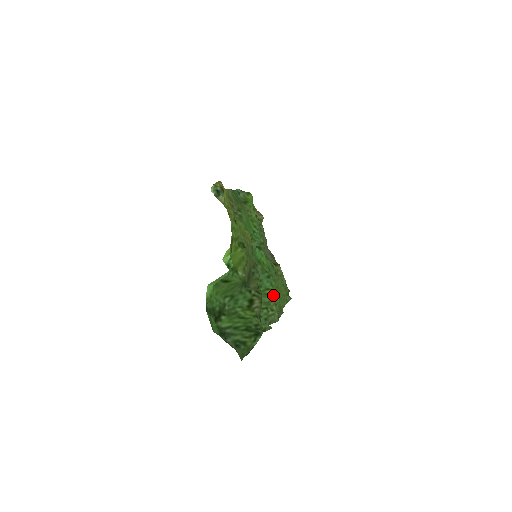
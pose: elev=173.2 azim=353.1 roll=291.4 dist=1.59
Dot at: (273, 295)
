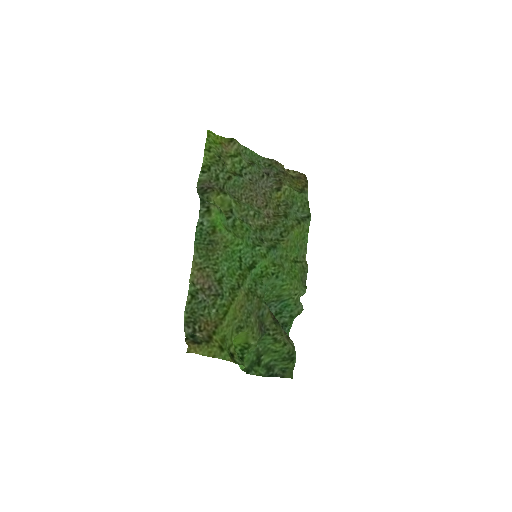
Dot at: (290, 286)
